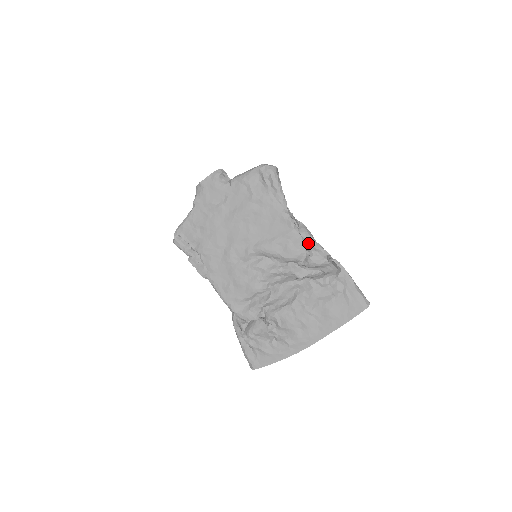
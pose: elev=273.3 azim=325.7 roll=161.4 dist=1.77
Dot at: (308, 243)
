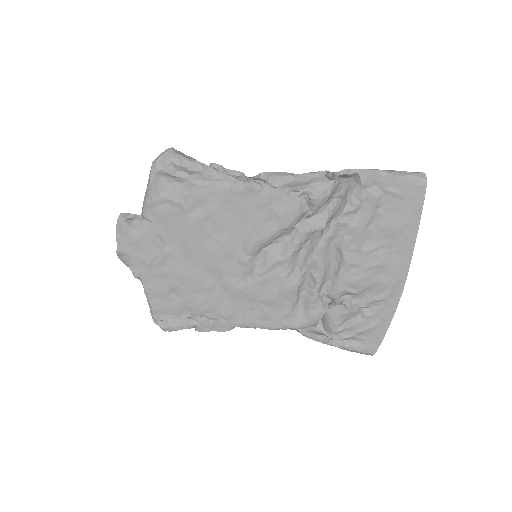
Dot at: (293, 186)
